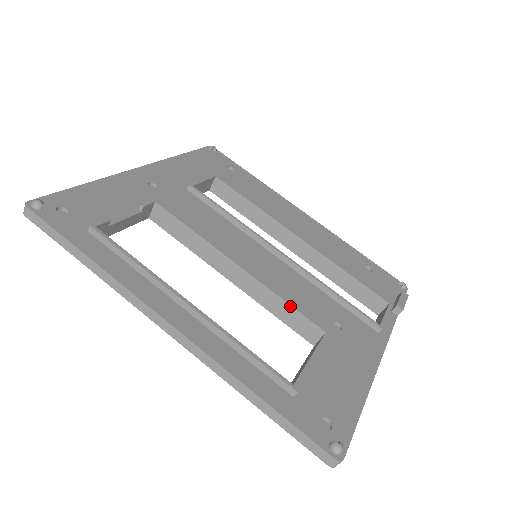
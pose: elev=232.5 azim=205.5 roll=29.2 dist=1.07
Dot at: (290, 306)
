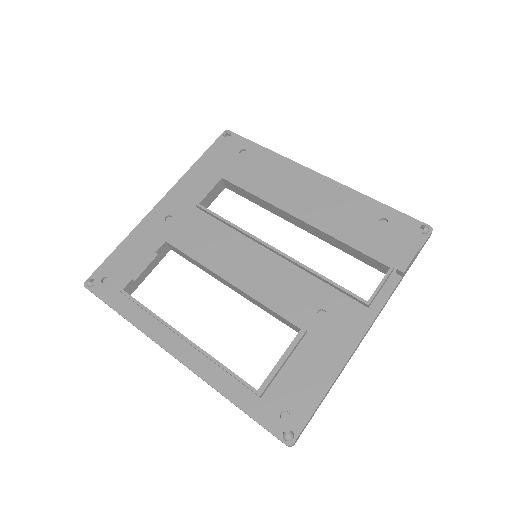
Dot at: (271, 310)
